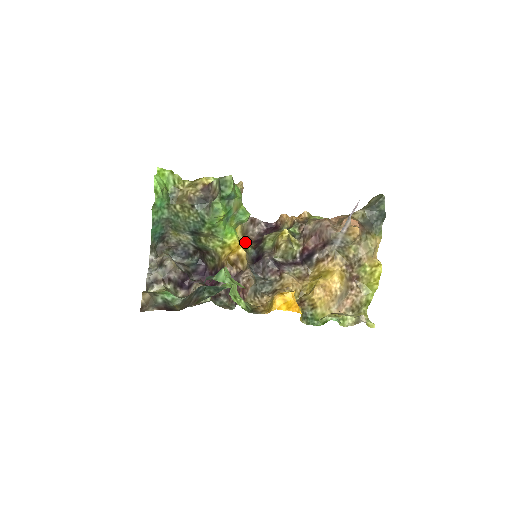
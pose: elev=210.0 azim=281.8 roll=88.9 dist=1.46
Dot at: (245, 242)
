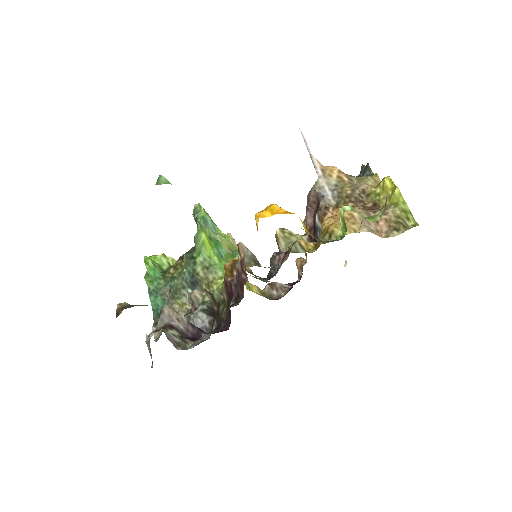
Dot at: occluded
